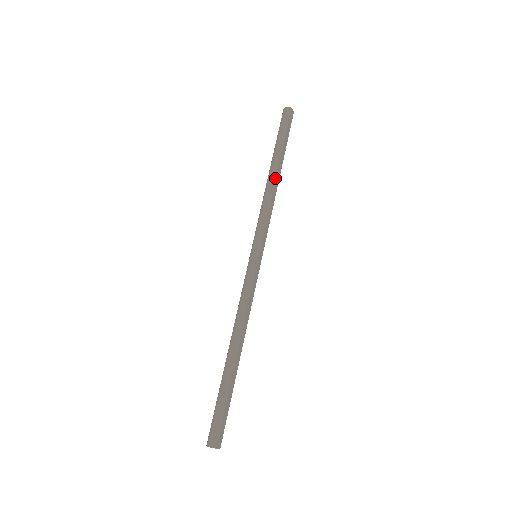
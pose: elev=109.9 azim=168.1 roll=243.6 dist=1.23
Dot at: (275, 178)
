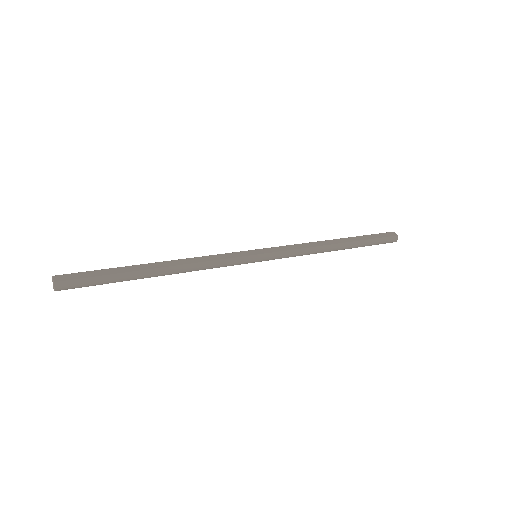
Dot at: (329, 240)
